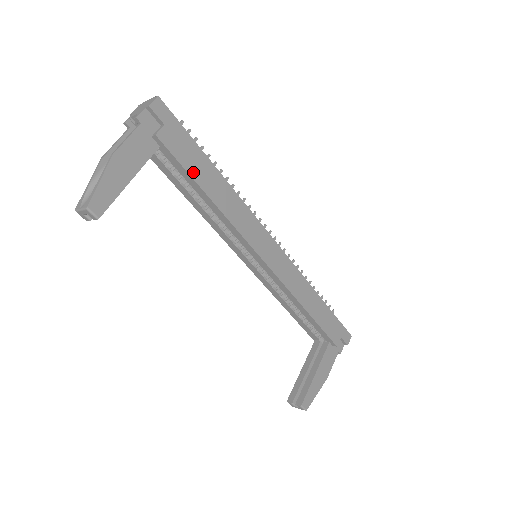
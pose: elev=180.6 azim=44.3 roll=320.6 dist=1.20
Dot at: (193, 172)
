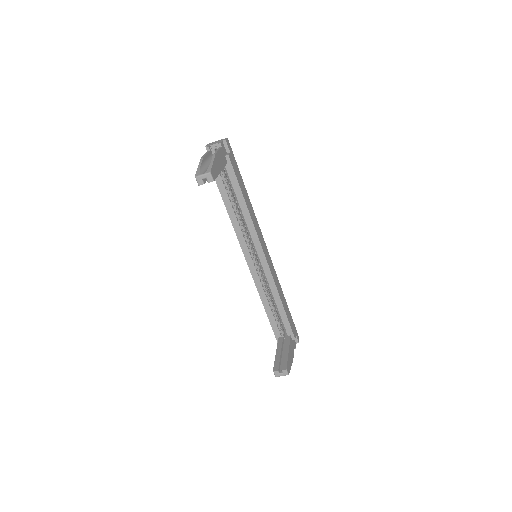
Dot at: (240, 184)
